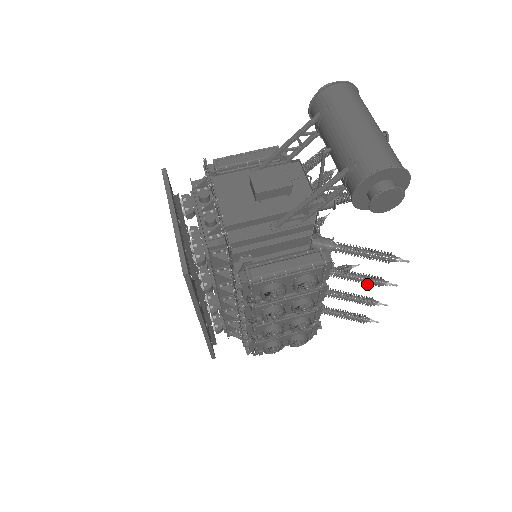
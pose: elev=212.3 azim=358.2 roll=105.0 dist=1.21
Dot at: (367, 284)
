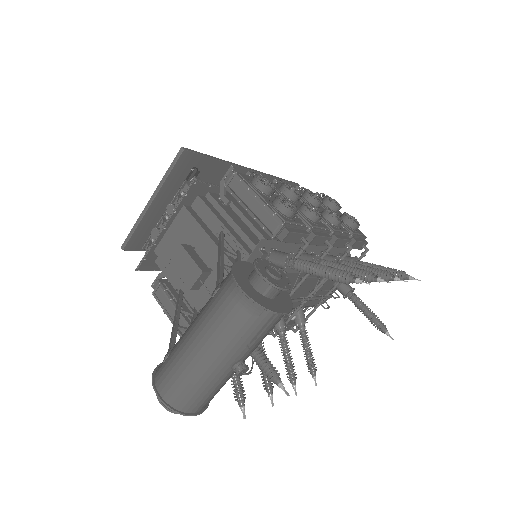
Dot at: (262, 376)
